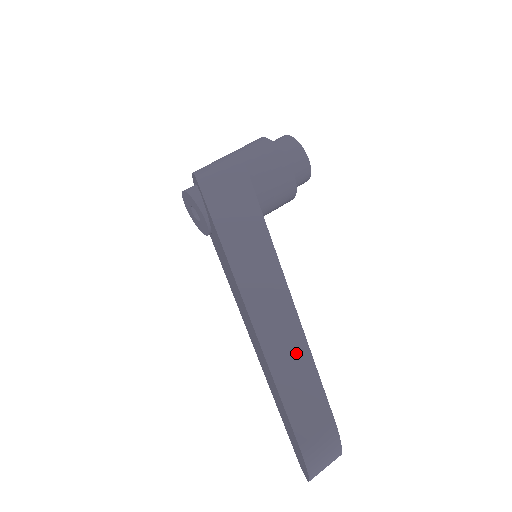
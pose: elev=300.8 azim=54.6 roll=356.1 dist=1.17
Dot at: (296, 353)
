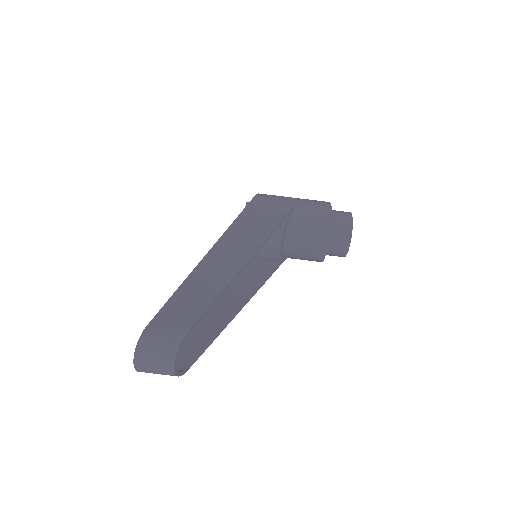
Dot at: (210, 287)
